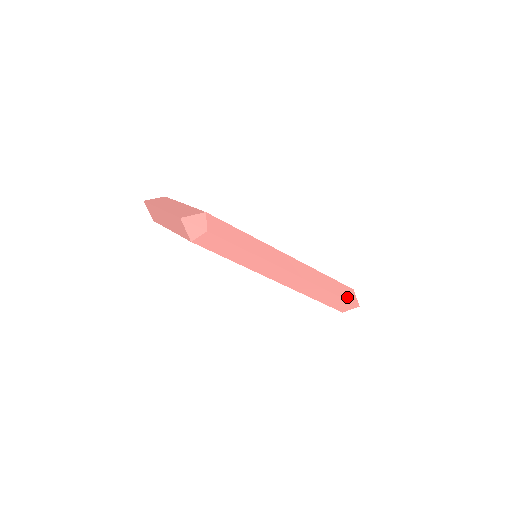
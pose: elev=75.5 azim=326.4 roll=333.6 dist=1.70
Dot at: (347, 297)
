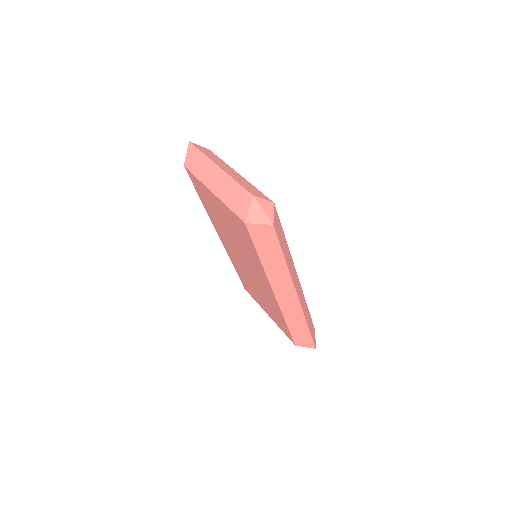
Dot at: (313, 336)
